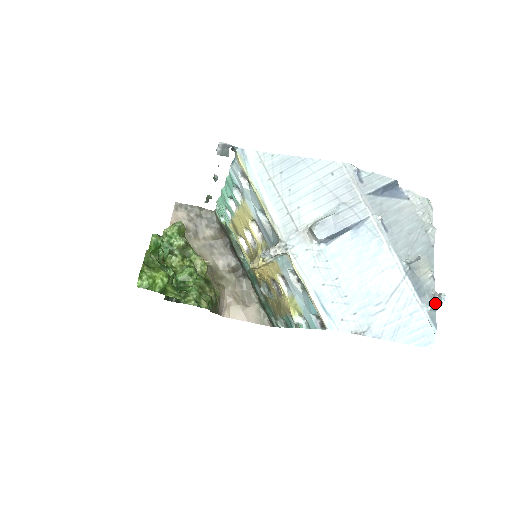
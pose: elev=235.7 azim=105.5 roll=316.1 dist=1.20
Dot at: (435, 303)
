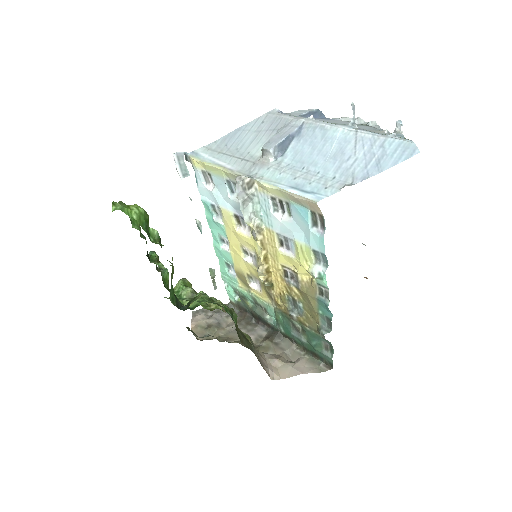
Dot at: (398, 132)
